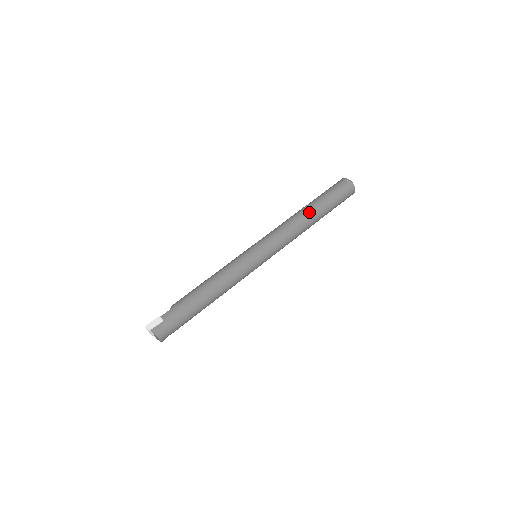
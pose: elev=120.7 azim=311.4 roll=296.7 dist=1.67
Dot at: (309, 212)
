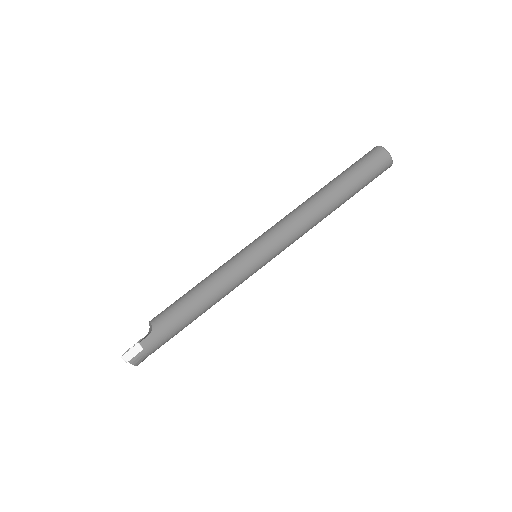
Dot at: (331, 204)
